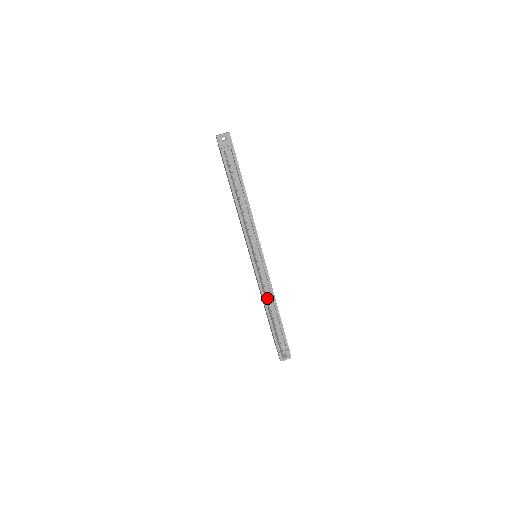
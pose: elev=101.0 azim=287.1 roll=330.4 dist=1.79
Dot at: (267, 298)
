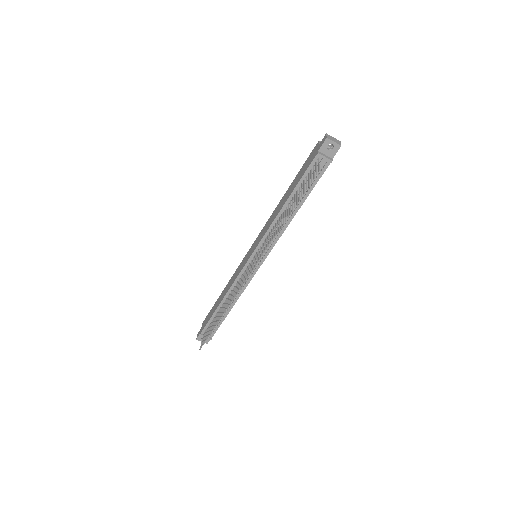
Dot at: occluded
